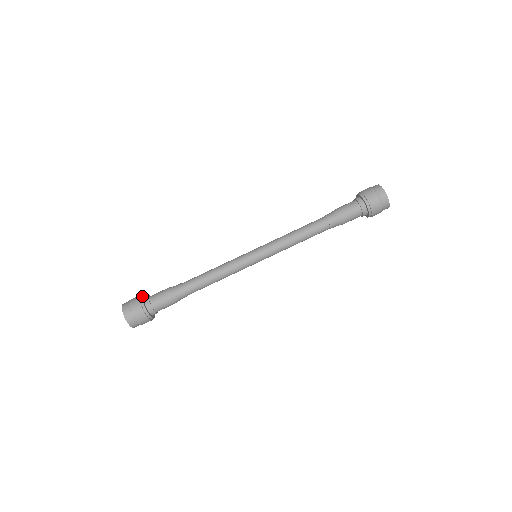
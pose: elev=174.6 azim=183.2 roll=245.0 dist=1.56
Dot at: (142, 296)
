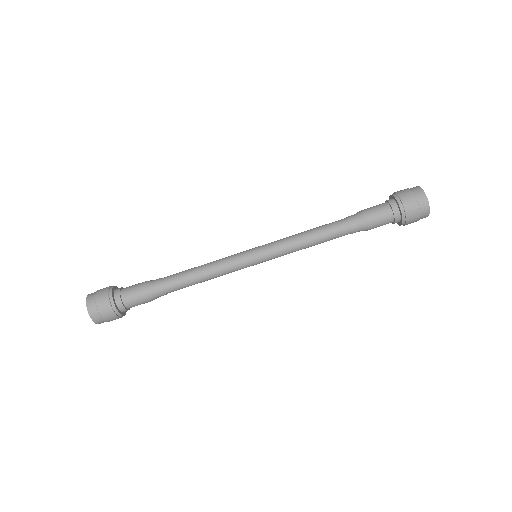
Dot at: (112, 295)
